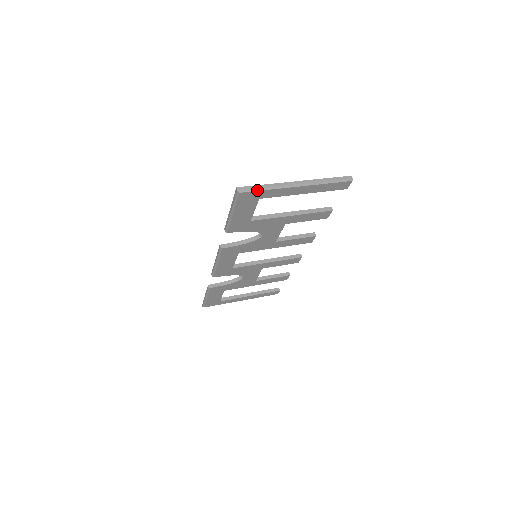
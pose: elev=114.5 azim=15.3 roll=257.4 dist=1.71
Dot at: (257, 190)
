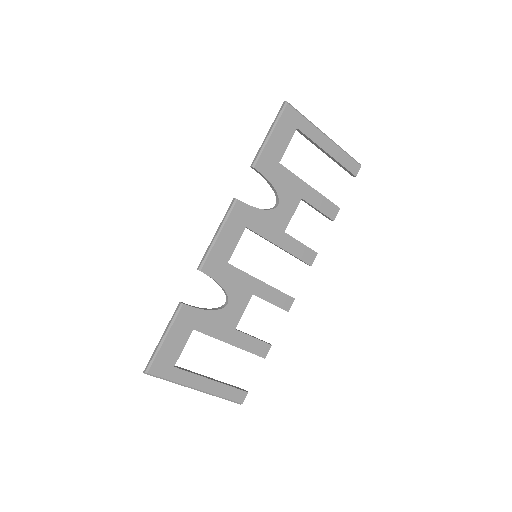
Dot at: (299, 113)
